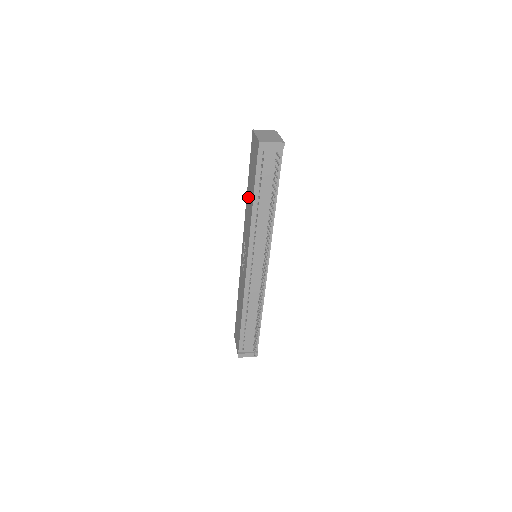
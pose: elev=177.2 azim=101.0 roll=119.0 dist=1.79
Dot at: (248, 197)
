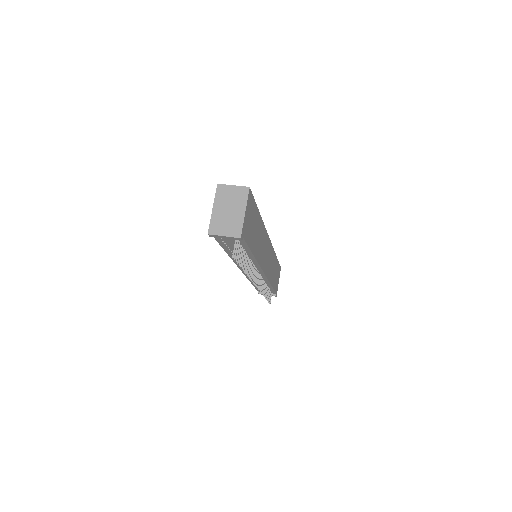
Dot at: occluded
